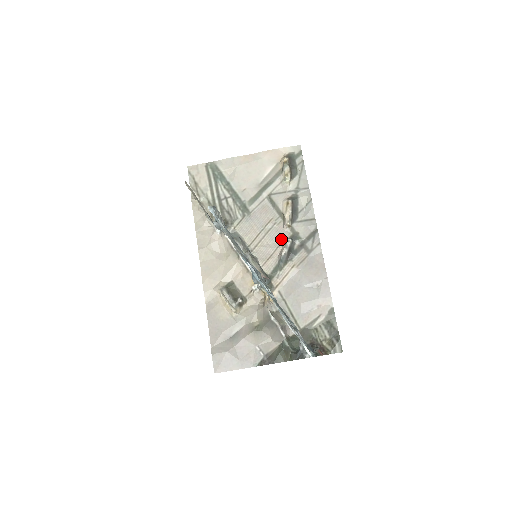
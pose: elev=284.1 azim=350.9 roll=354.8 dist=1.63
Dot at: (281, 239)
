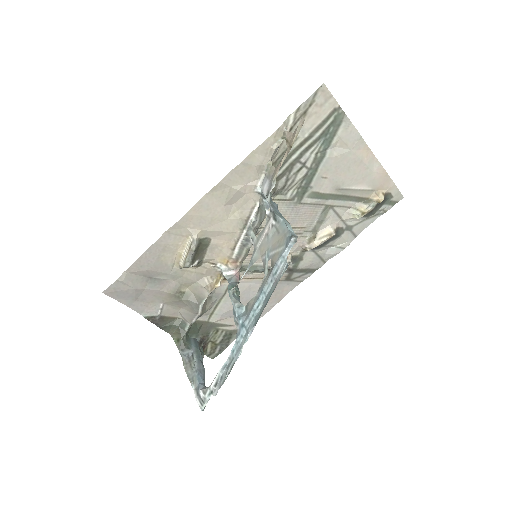
Dot at: occluded
